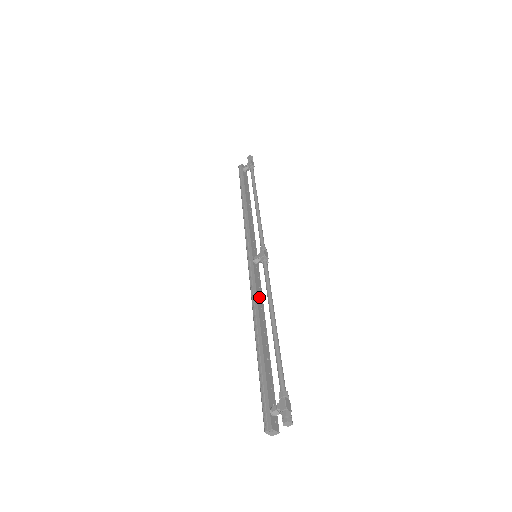
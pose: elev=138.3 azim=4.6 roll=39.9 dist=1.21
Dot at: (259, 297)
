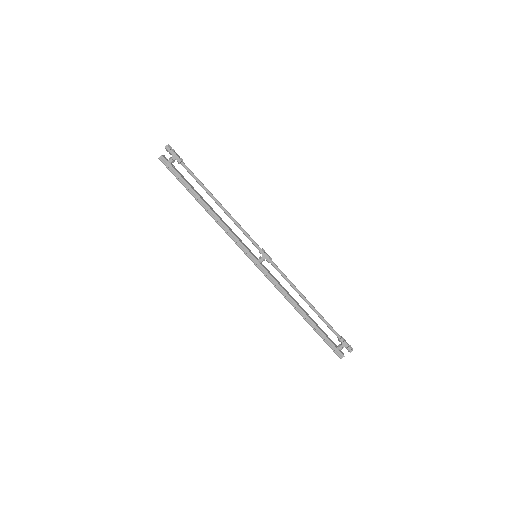
Dot at: (283, 287)
